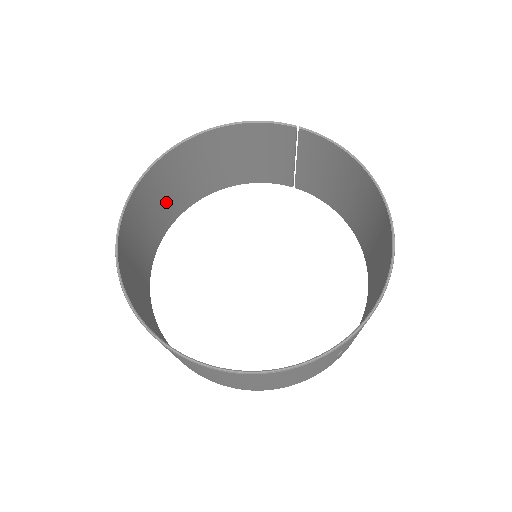
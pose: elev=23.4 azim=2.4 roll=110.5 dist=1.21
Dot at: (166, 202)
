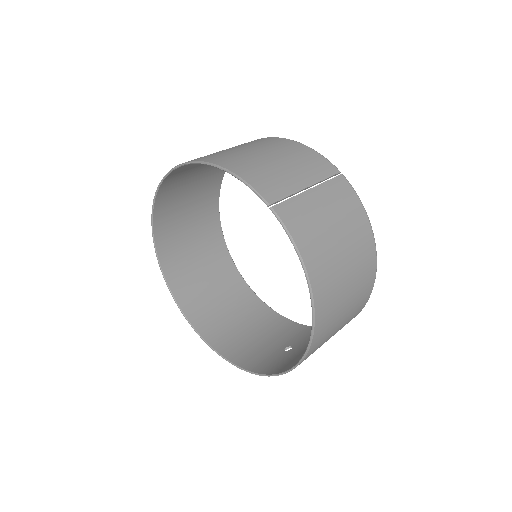
Dot at: occluded
